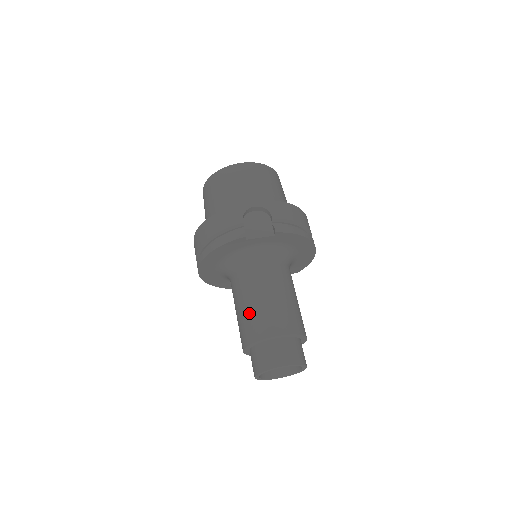
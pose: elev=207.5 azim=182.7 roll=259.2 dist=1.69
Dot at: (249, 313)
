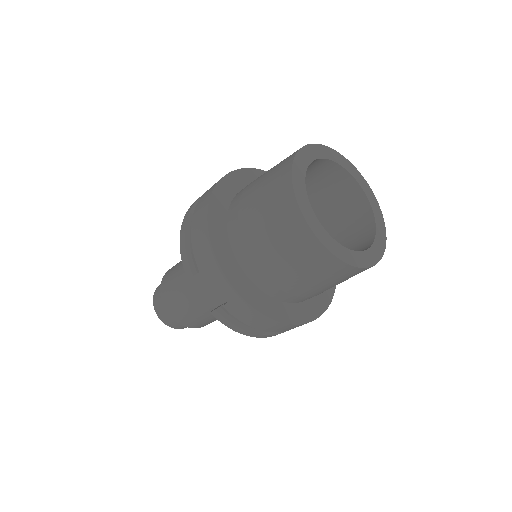
Dot at: (176, 277)
